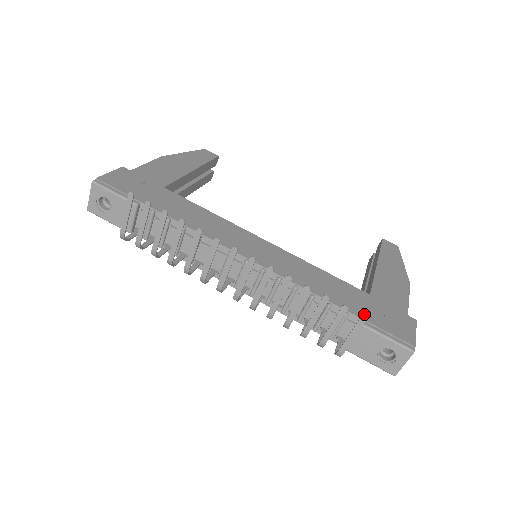
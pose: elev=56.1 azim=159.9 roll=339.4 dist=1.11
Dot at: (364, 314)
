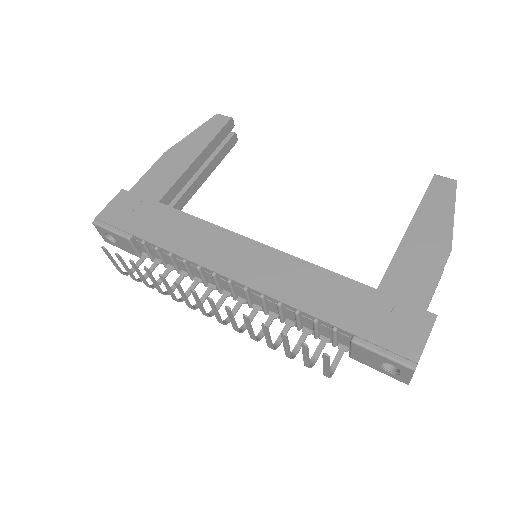
Dot at: (357, 325)
